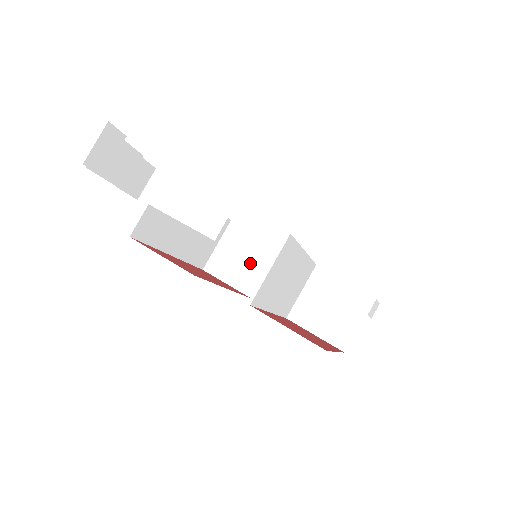
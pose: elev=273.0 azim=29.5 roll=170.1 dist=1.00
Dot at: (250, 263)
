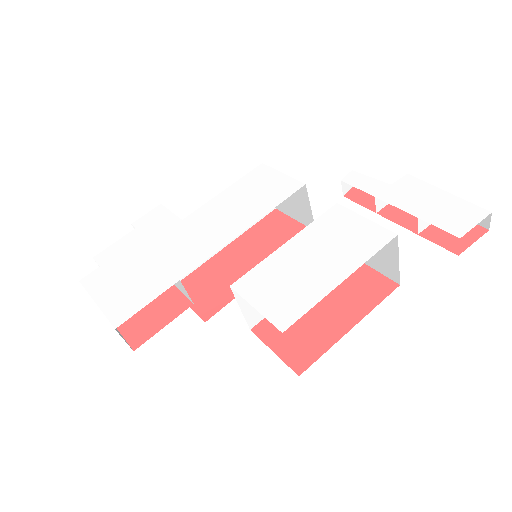
Dot at: (297, 201)
